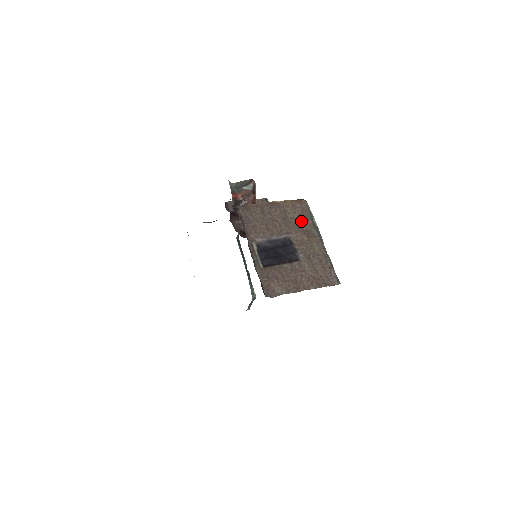
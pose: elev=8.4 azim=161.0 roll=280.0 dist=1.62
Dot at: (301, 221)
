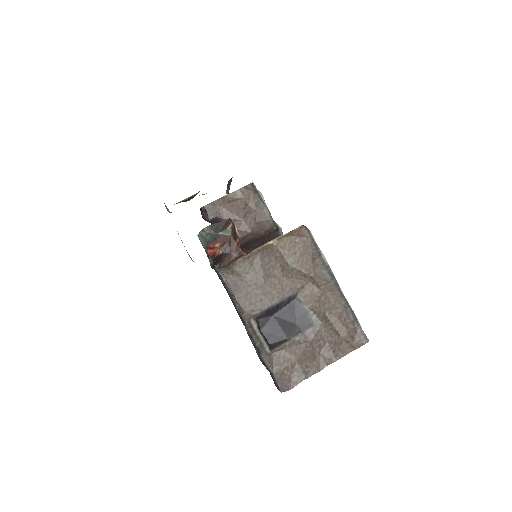
Dot at: (305, 264)
